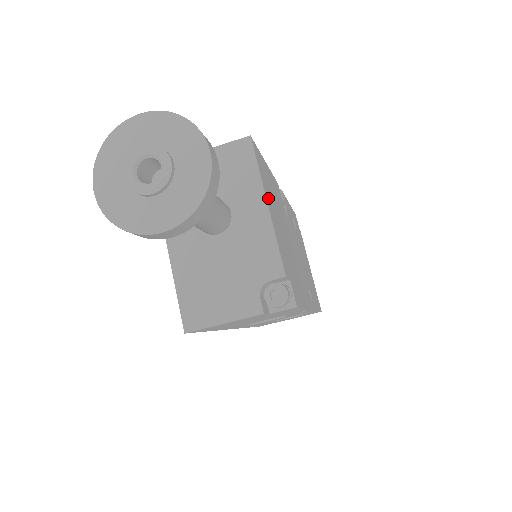
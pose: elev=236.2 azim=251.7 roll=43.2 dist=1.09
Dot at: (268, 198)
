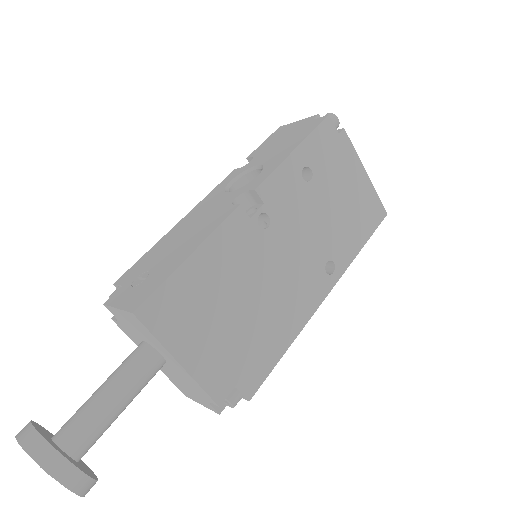
Dot at: (184, 343)
